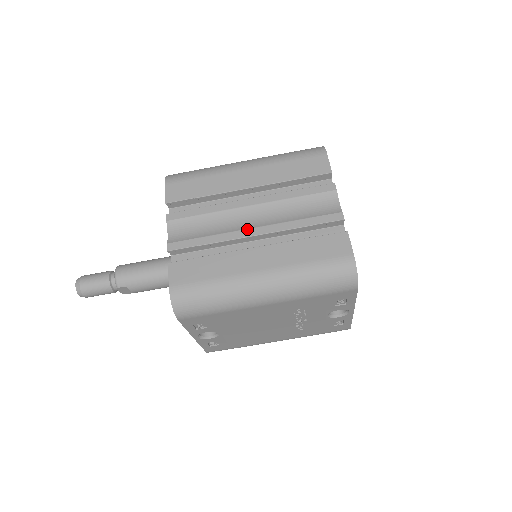
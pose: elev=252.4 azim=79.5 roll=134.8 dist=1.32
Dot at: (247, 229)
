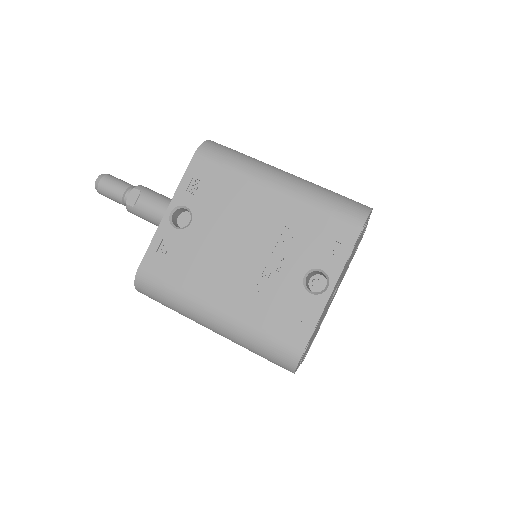
Dot at: occluded
